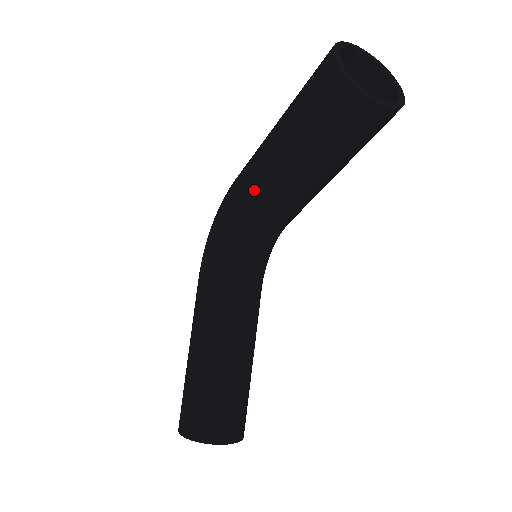
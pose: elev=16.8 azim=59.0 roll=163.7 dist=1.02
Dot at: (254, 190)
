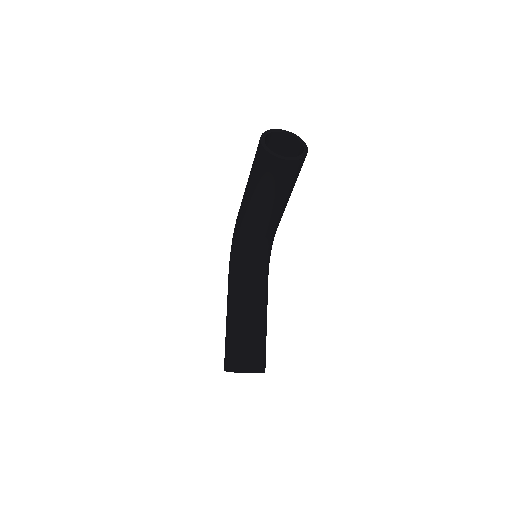
Dot at: (244, 216)
